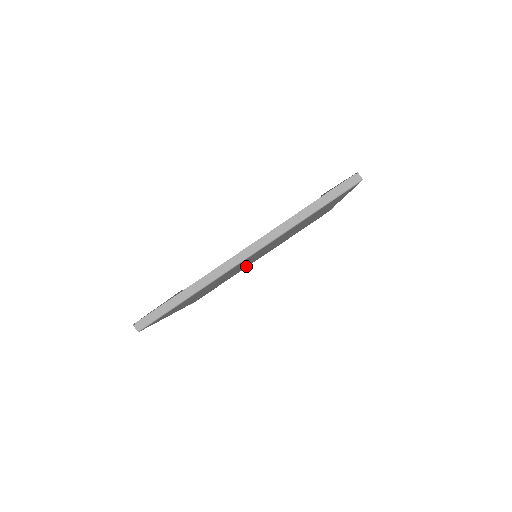
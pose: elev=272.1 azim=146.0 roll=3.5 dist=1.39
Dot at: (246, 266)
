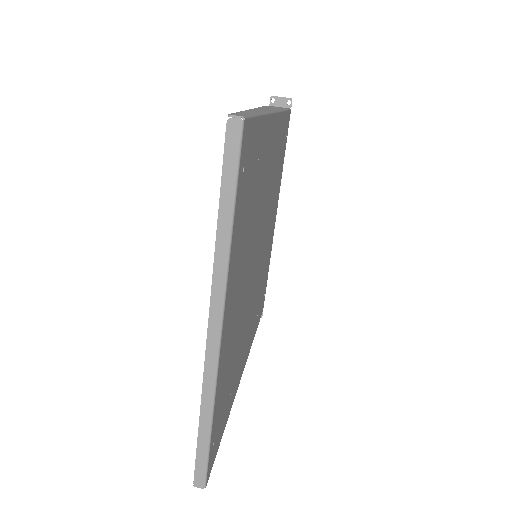
Dot at: (268, 247)
